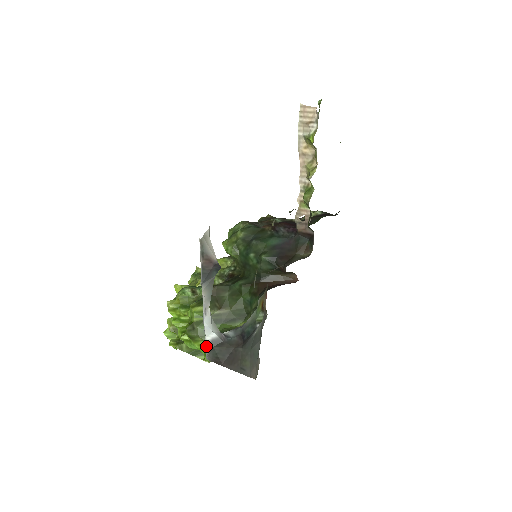
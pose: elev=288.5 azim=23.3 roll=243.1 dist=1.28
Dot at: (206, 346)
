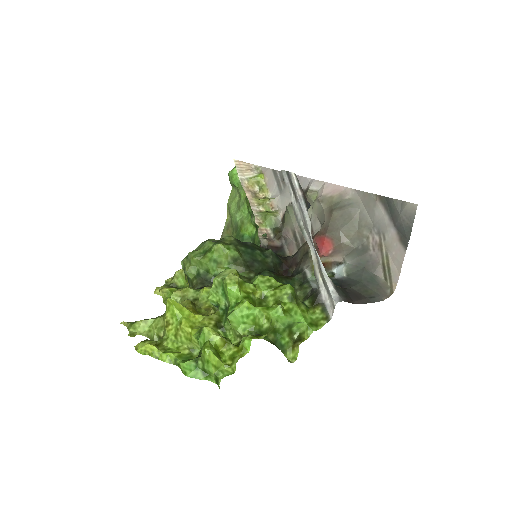
Dot at: (332, 285)
